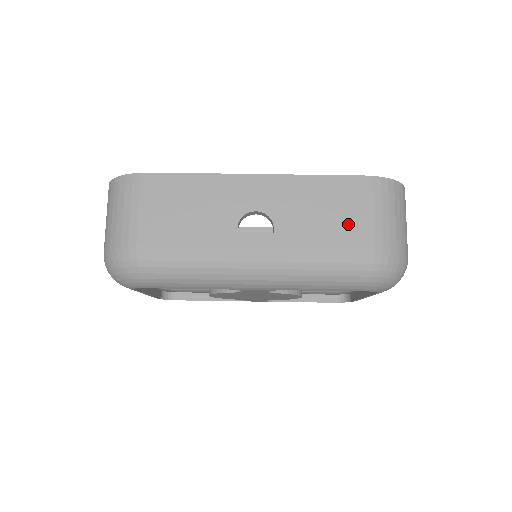
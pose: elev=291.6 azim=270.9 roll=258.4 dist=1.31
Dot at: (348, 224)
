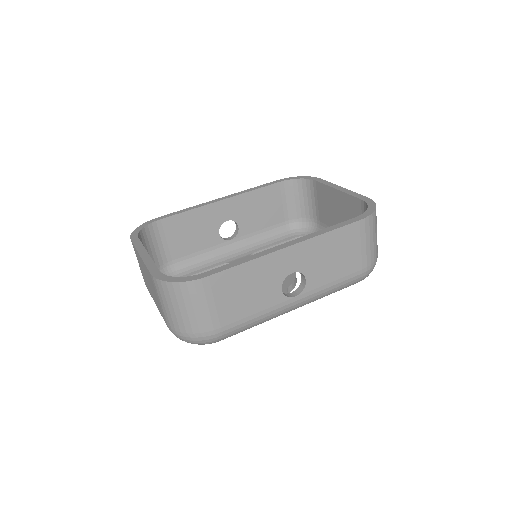
Dot at: (351, 258)
